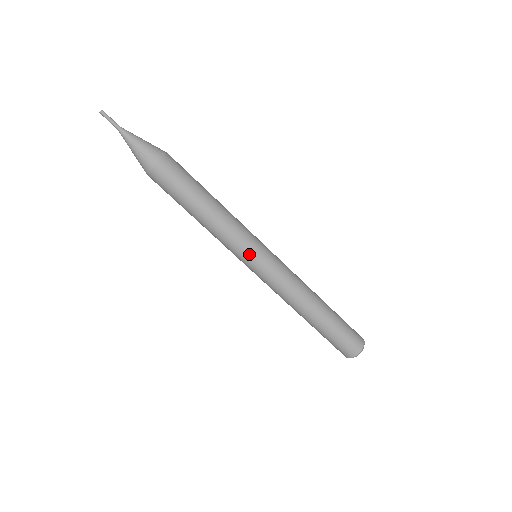
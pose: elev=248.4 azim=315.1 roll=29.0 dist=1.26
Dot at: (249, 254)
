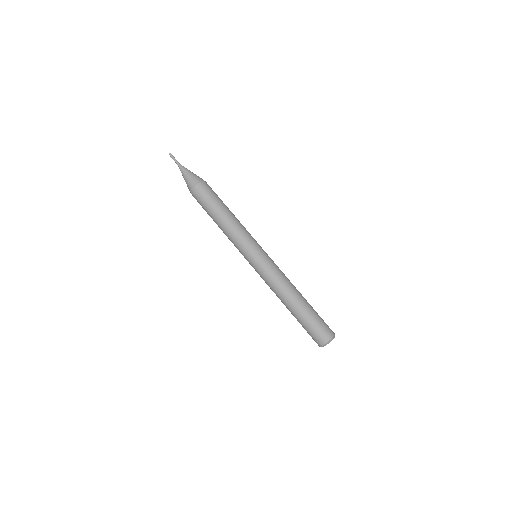
Dot at: (258, 244)
